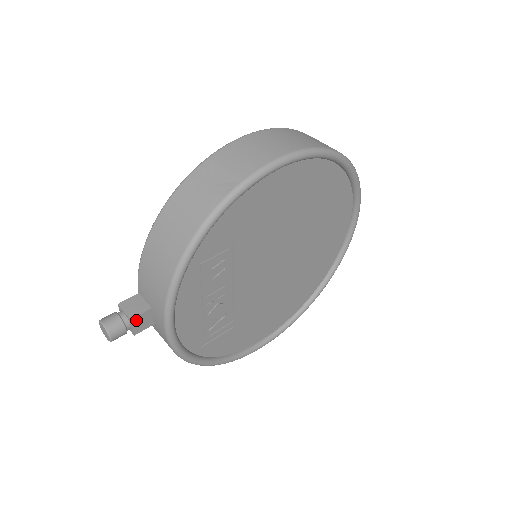
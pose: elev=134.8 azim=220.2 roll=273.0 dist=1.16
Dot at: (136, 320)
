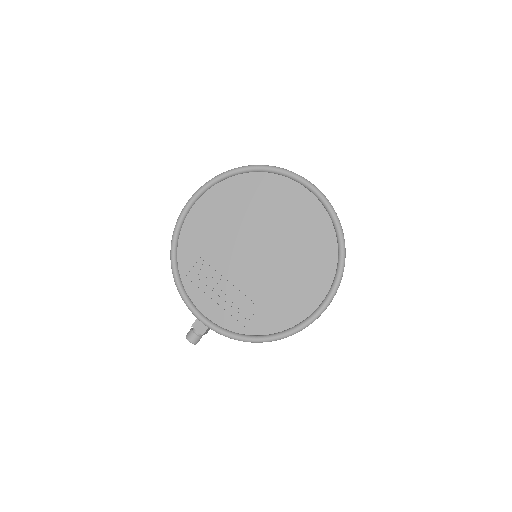
Dot at: (195, 326)
